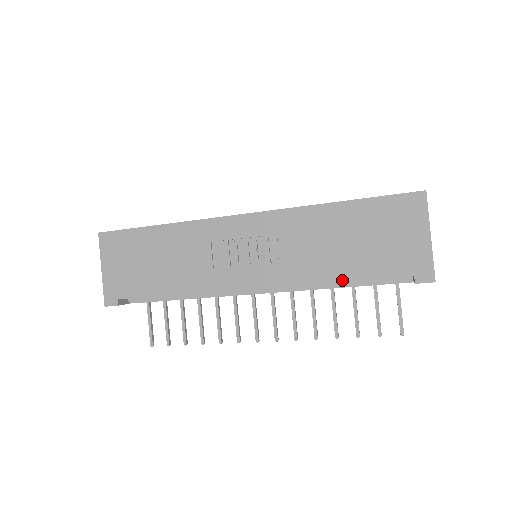
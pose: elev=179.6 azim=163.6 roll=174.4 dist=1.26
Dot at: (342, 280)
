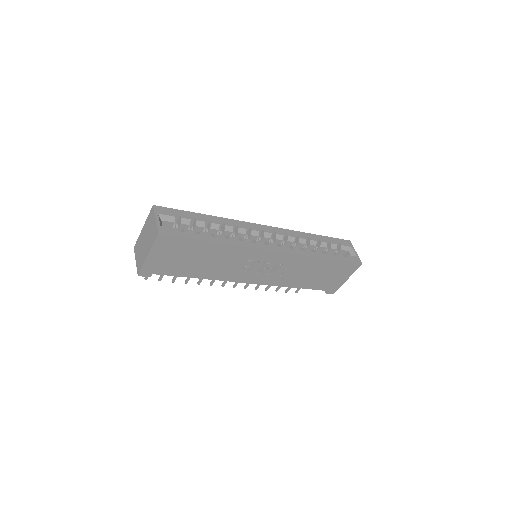
Dot at: occluded
